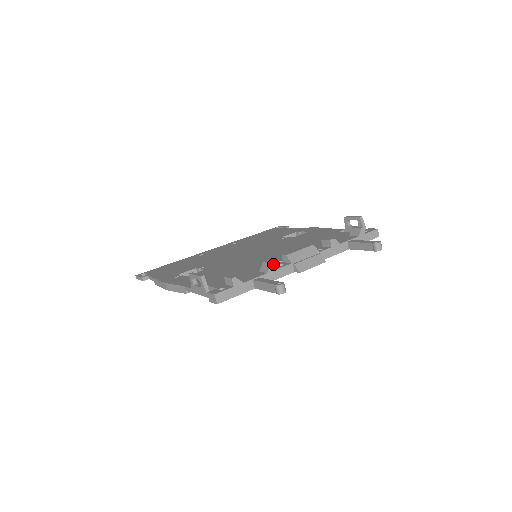
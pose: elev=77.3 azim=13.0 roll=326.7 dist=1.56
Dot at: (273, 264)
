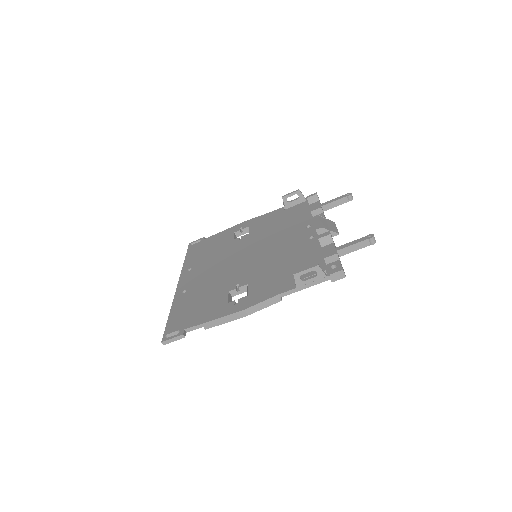
Dot at: (330, 235)
